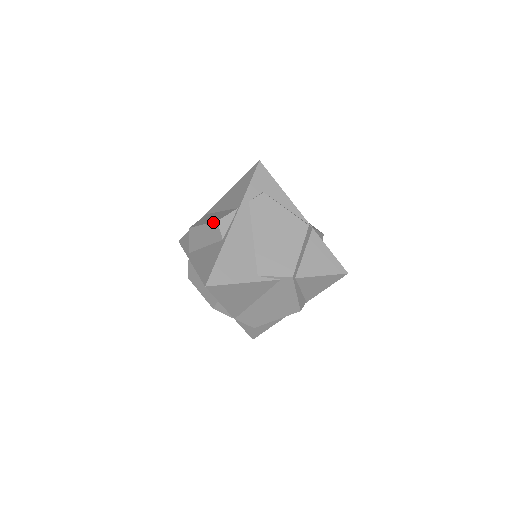
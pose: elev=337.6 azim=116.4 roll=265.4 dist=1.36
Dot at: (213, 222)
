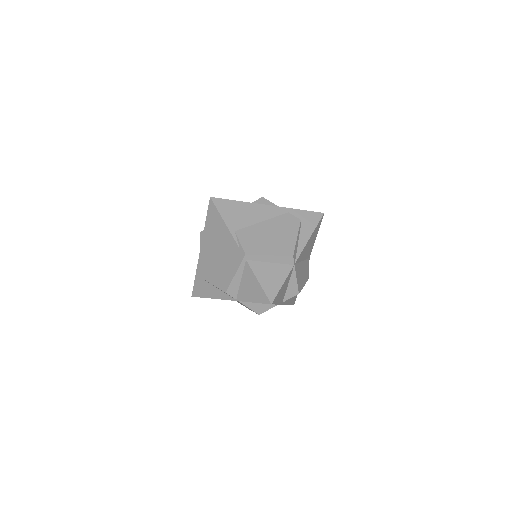
Dot at: occluded
